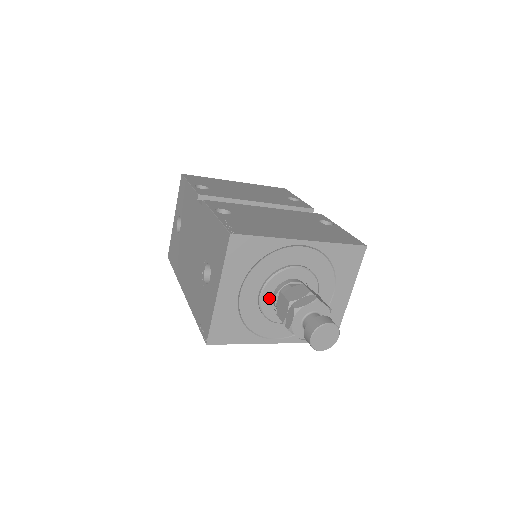
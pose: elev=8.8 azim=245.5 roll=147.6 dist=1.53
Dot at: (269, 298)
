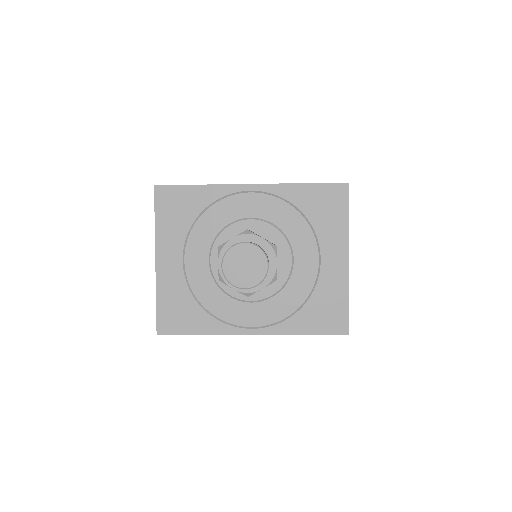
Dot at: occluded
